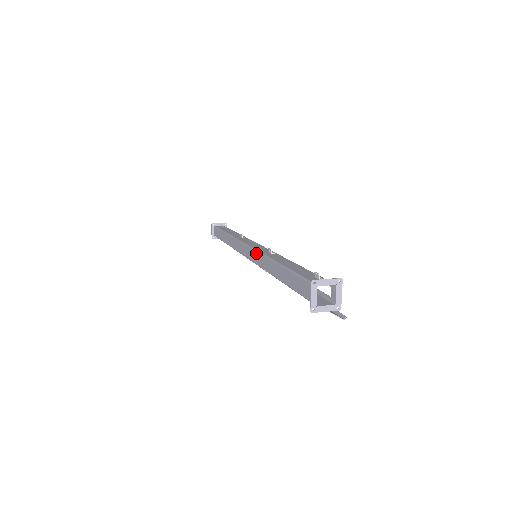
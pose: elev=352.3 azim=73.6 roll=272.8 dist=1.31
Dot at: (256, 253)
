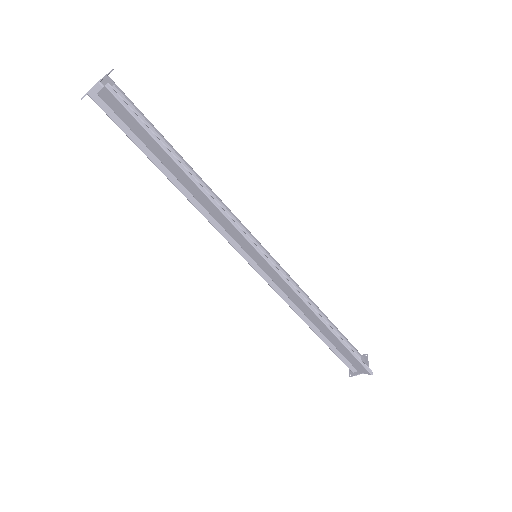
Dot at: occluded
